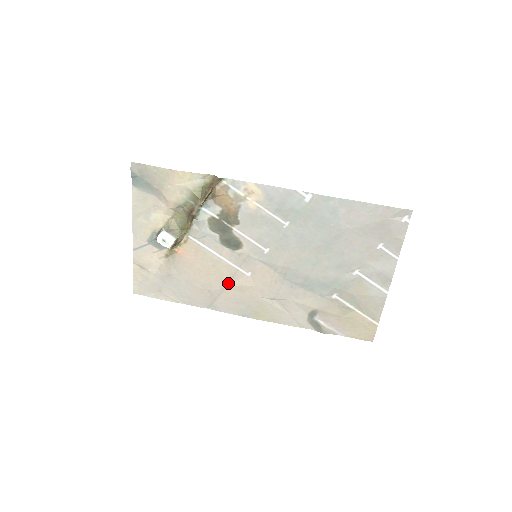
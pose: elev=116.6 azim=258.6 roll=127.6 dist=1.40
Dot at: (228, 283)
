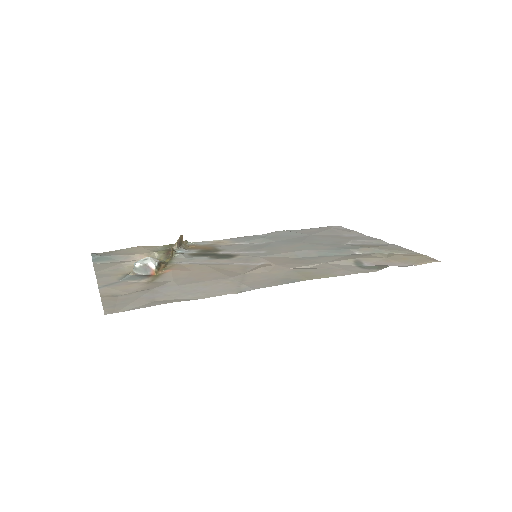
Dot at: (244, 272)
